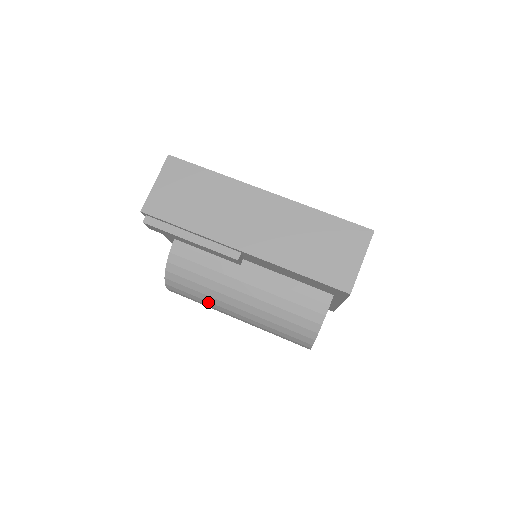
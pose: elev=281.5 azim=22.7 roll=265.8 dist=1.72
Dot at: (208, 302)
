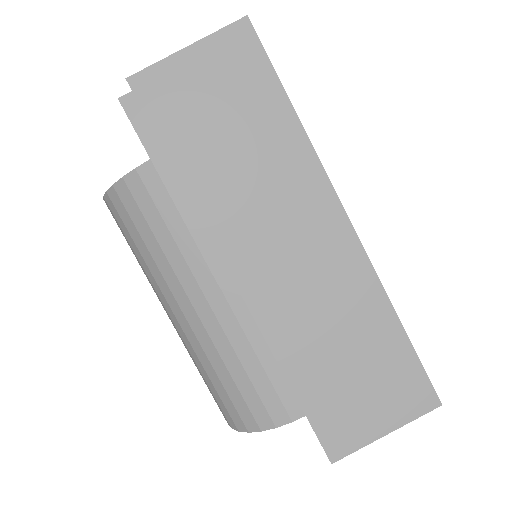
Dot at: (144, 269)
